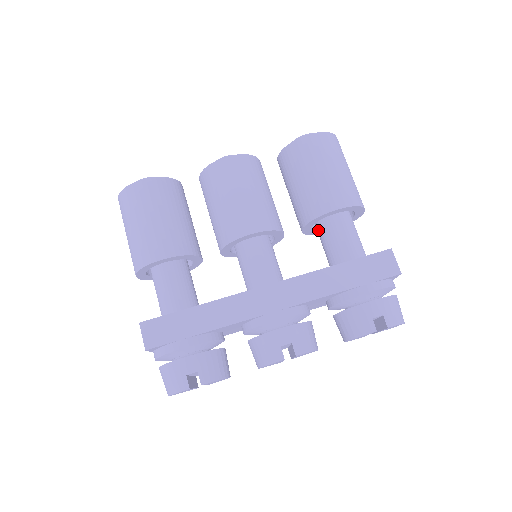
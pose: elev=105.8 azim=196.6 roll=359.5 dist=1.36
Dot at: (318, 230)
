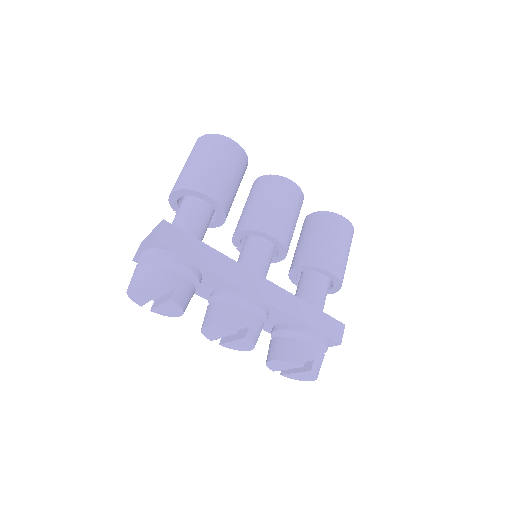
Dot at: (304, 277)
